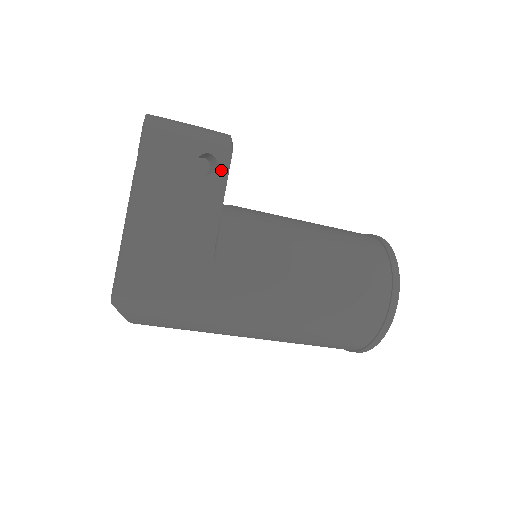
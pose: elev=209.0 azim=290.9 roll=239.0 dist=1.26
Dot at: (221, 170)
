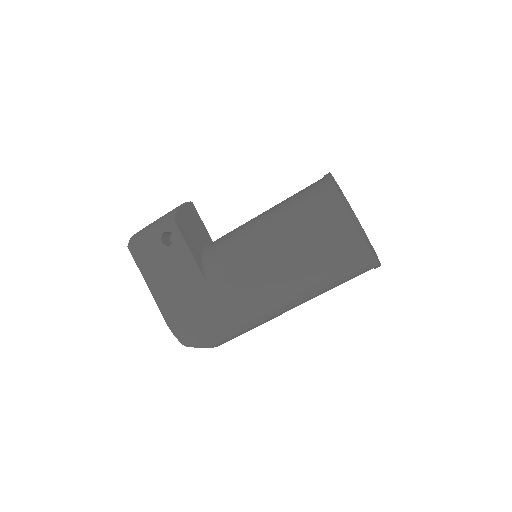
Dot at: (176, 235)
